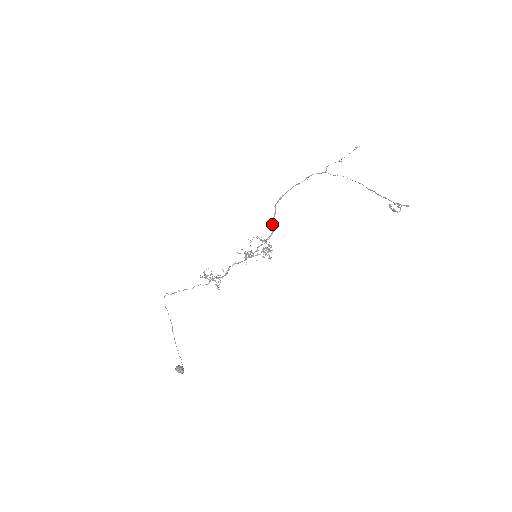
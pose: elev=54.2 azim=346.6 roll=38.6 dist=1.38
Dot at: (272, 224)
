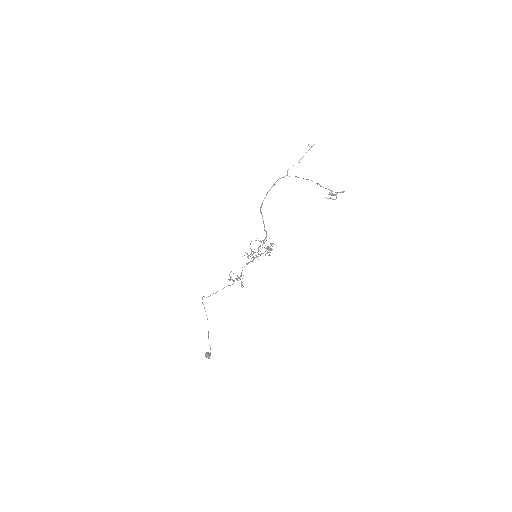
Dot at: (264, 227)
